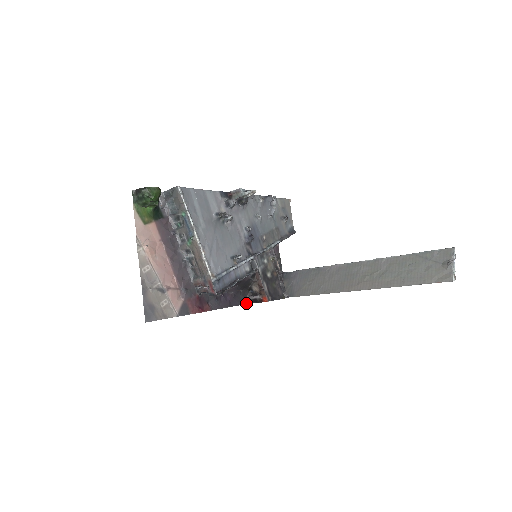
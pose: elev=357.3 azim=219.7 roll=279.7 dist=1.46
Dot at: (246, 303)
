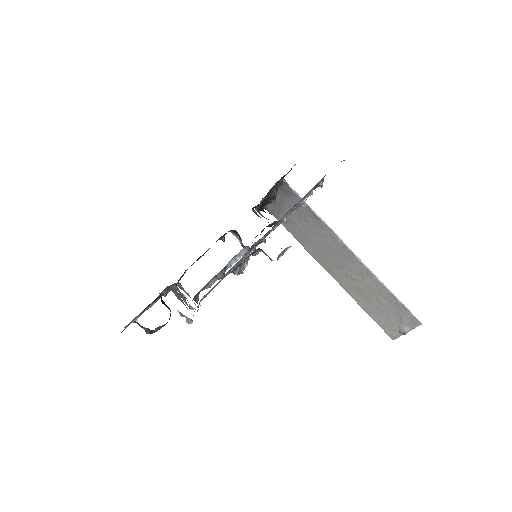
Dot at: occluded
